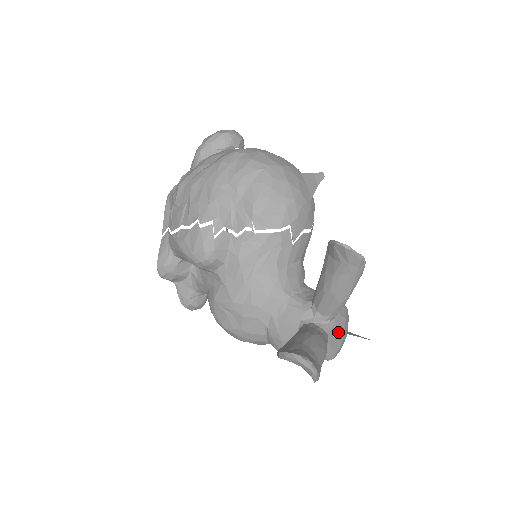
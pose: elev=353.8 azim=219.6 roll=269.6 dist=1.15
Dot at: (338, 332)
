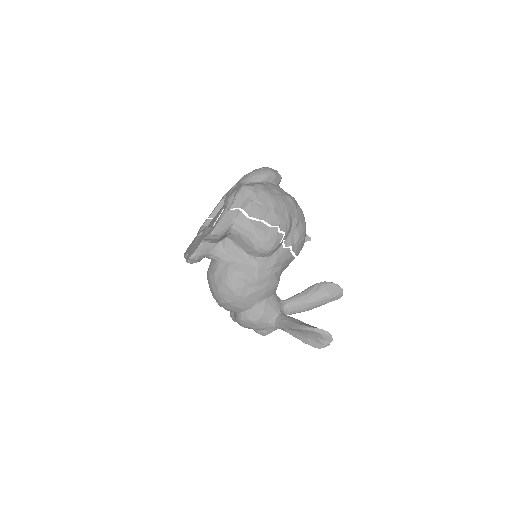
Dot at: occluded
